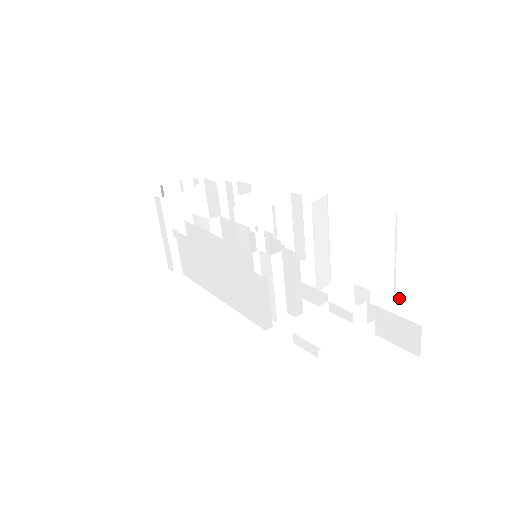
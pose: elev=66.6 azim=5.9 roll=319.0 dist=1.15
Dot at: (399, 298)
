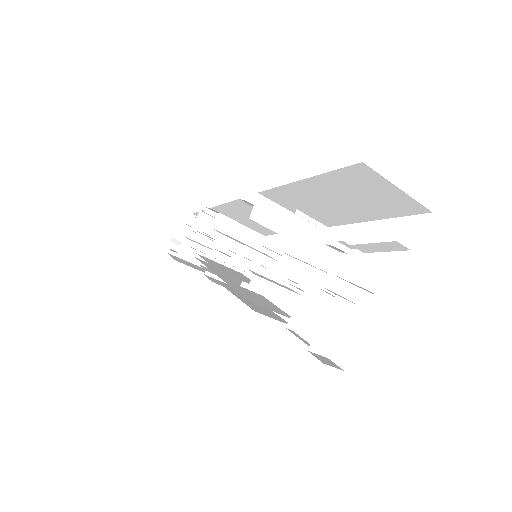
Dot at: (355, 246)
